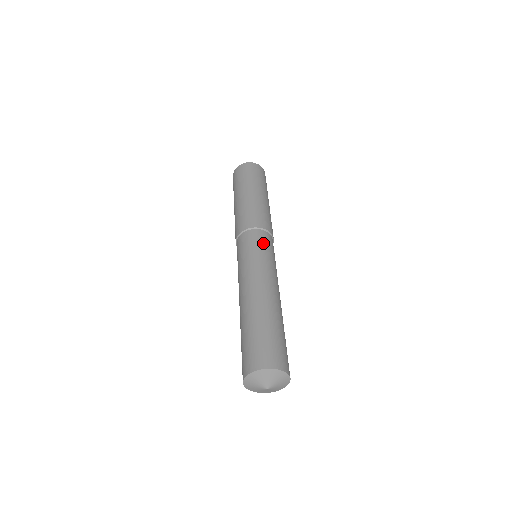
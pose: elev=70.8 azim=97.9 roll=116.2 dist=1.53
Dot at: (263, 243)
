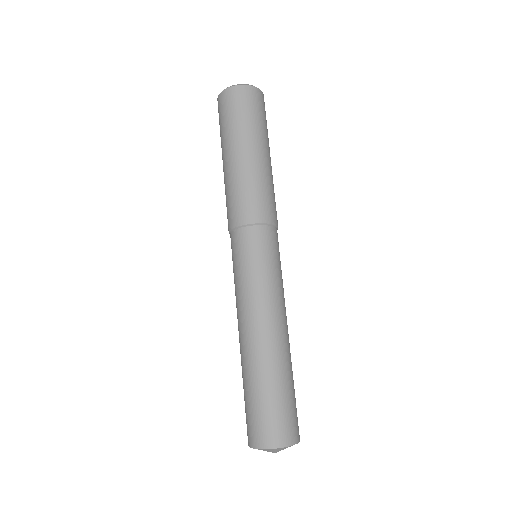
Dot at: (267, 250)
